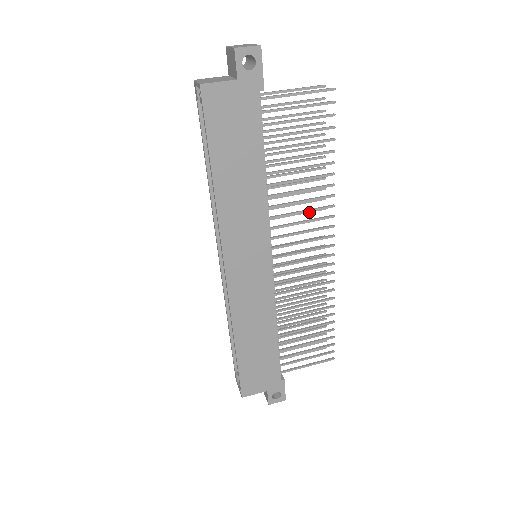
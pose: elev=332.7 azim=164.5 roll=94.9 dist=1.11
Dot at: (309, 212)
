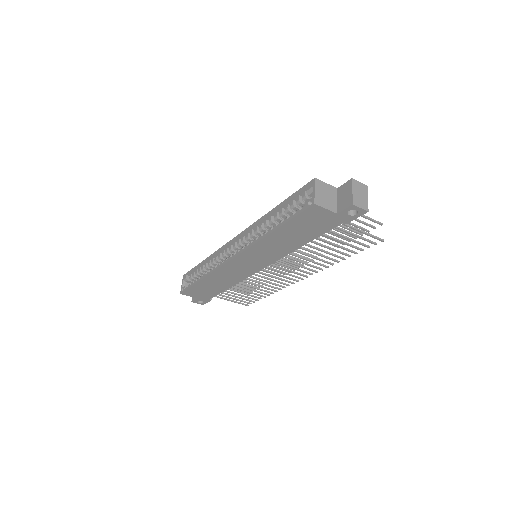
Dot at: occluded
